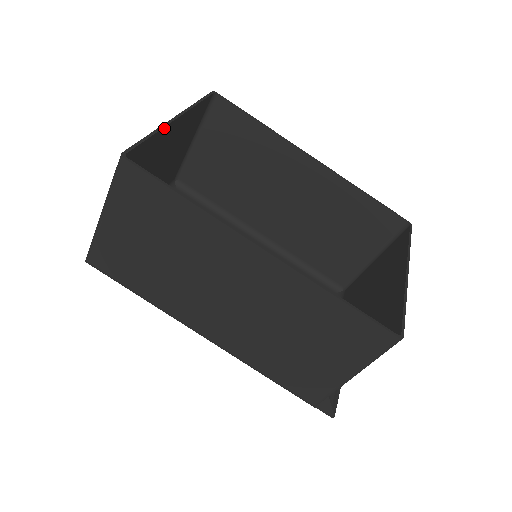
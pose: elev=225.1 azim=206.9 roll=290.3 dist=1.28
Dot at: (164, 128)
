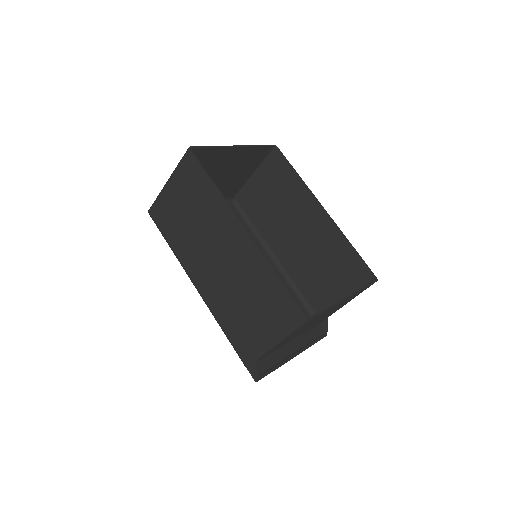
Dot at: (226, 148)
